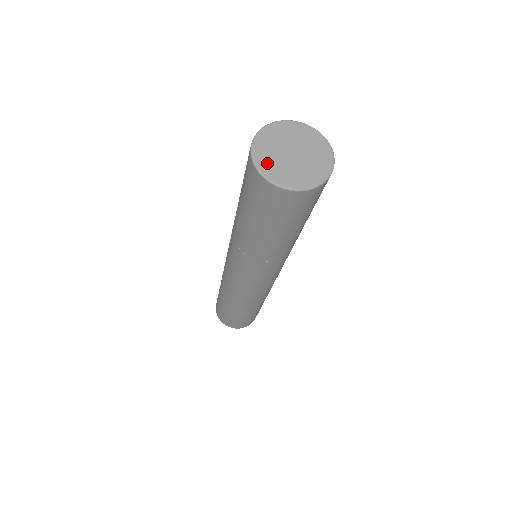
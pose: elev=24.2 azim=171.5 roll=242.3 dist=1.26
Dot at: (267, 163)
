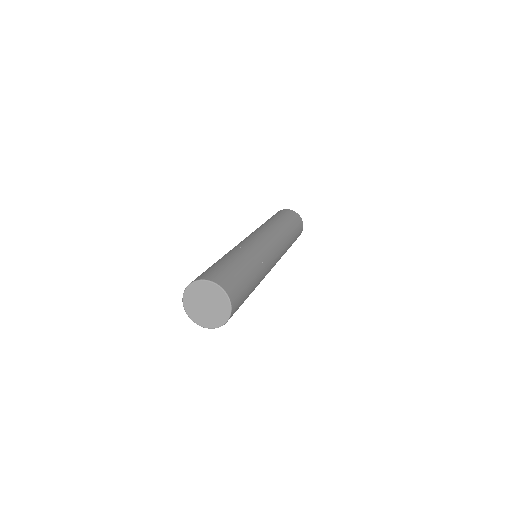
Dot at: (192, 311)
